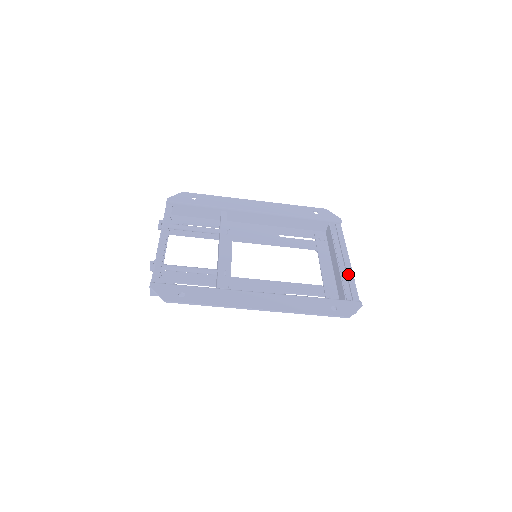
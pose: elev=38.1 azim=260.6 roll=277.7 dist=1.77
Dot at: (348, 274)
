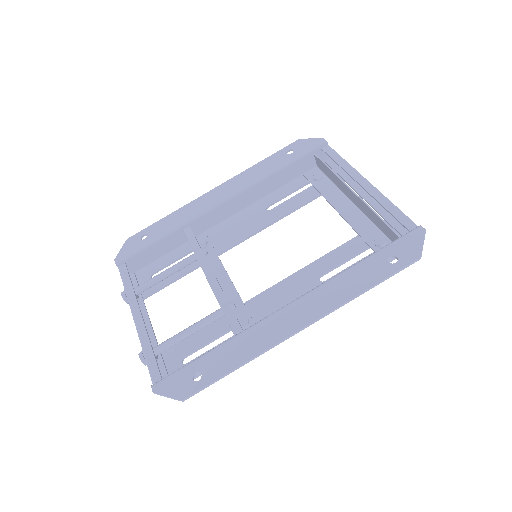
Dot at: (379, 201)
